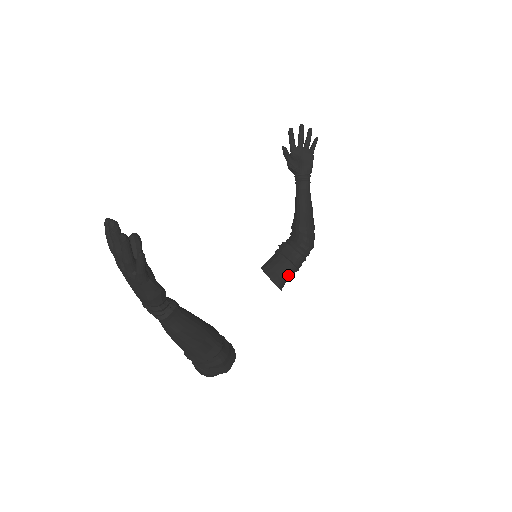
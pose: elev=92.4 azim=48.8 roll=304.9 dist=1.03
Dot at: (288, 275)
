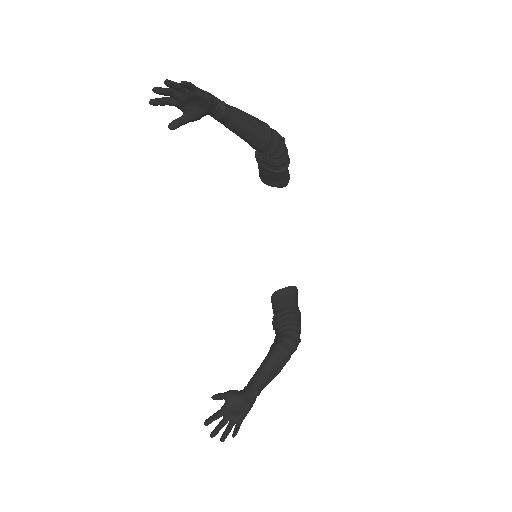
Dot at: (285, 175)
